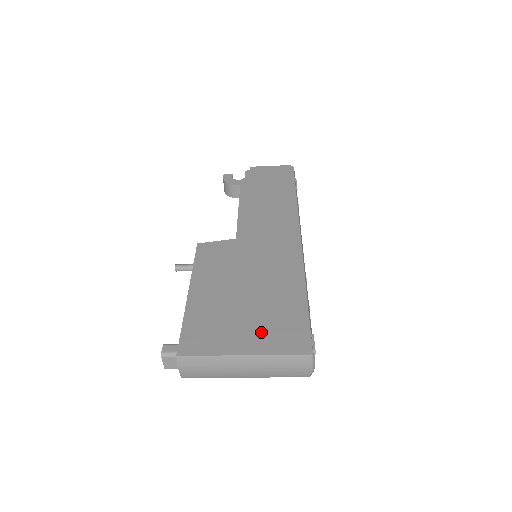
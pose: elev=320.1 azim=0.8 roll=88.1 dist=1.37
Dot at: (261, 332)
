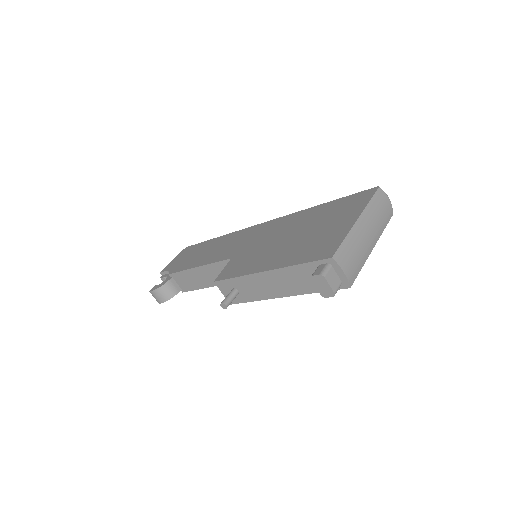
Dot at: (341, 216)
